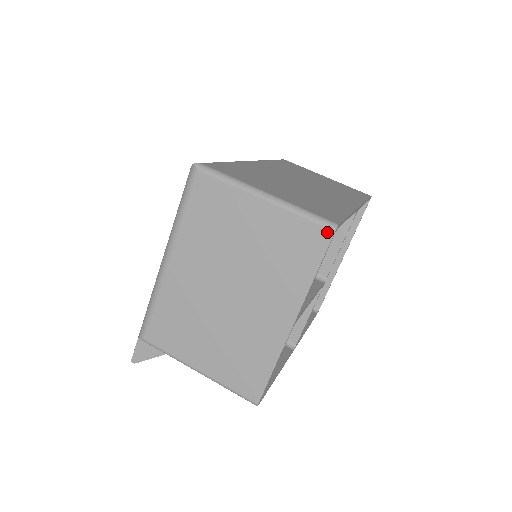
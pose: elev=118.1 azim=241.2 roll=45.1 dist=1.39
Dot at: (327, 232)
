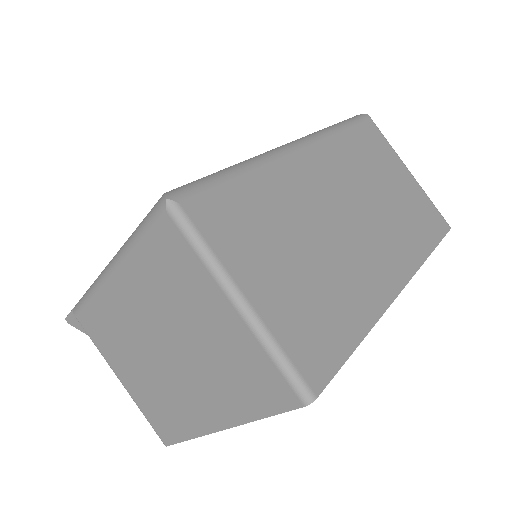
Dot at: (295, 399)
